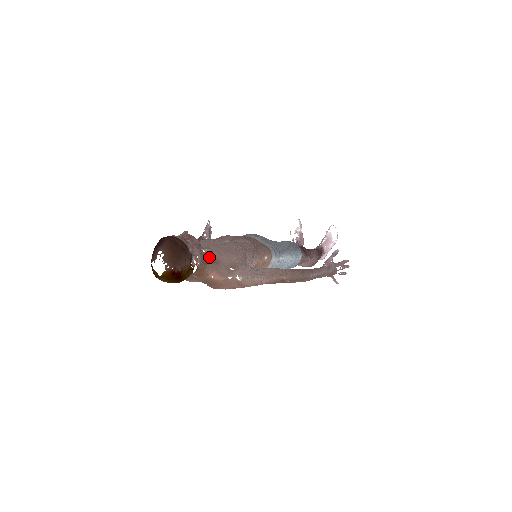
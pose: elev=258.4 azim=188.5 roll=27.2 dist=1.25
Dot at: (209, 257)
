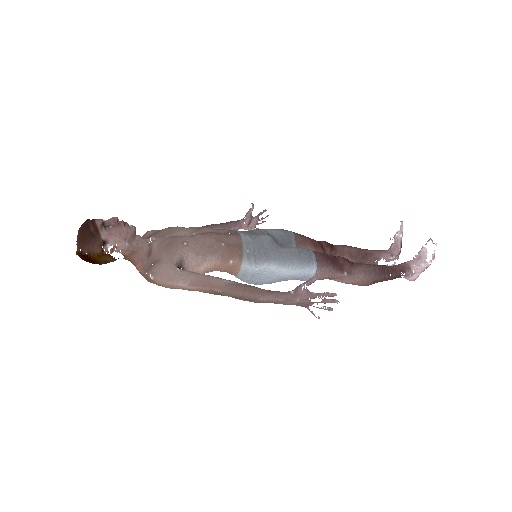
Dot at: (145, 247)
